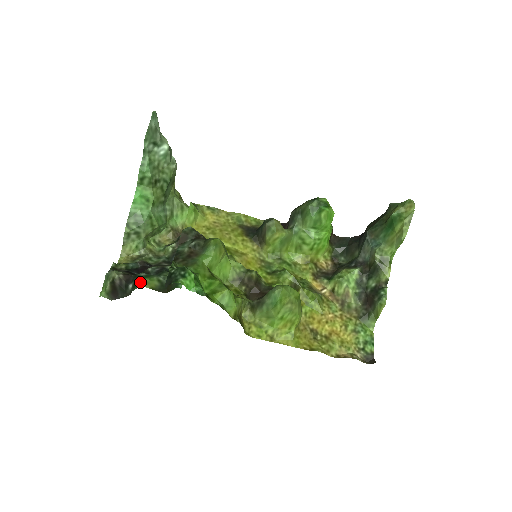
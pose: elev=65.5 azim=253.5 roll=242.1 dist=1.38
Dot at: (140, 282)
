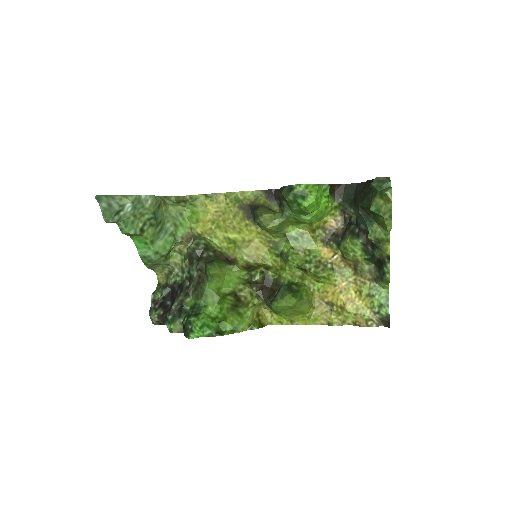
Dot at: (169, 328)
